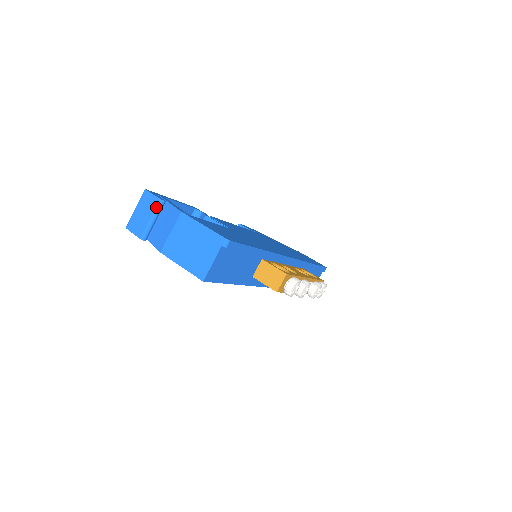
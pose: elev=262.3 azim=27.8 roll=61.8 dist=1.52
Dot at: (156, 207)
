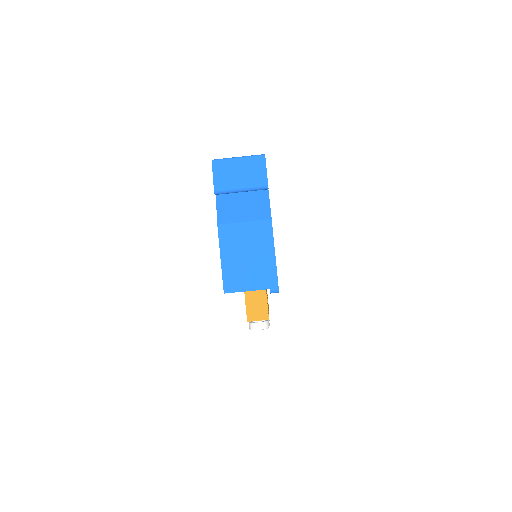
Dot at: (257, 185)
